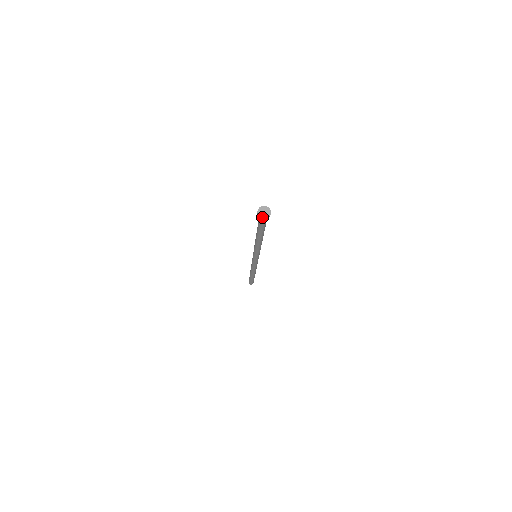
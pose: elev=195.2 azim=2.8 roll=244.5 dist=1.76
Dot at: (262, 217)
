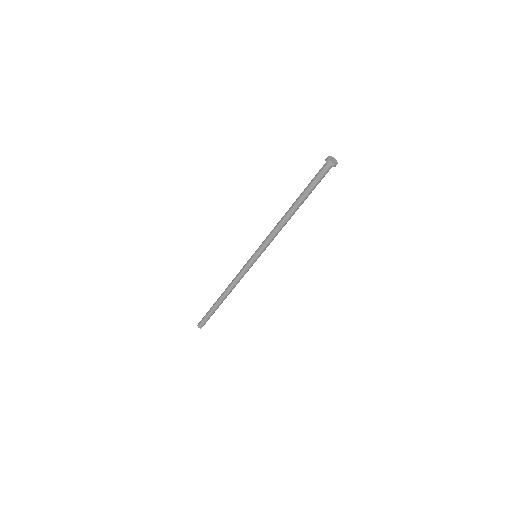
Dot at: (330, 160)
